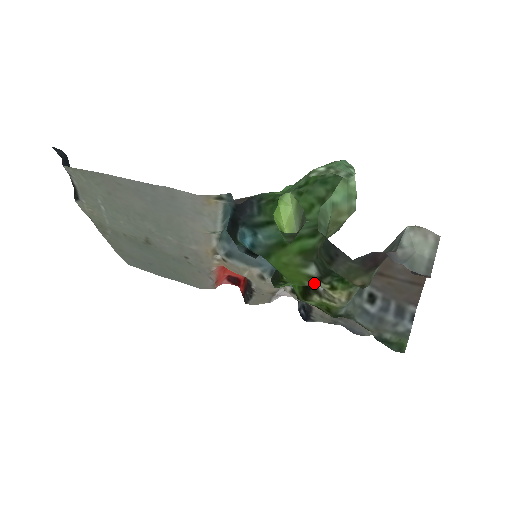
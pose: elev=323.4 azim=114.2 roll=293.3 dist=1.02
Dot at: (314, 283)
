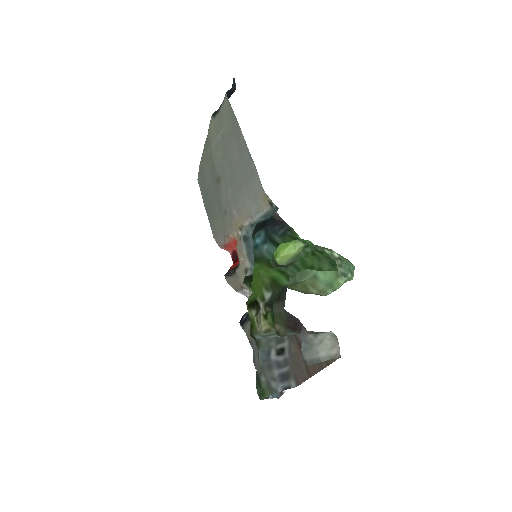
Dot at: (262, 304)
